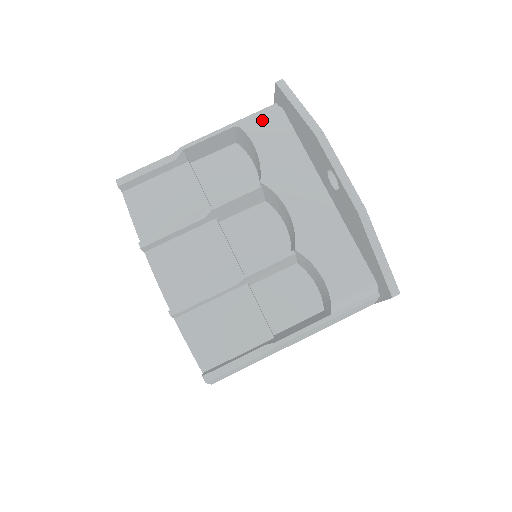
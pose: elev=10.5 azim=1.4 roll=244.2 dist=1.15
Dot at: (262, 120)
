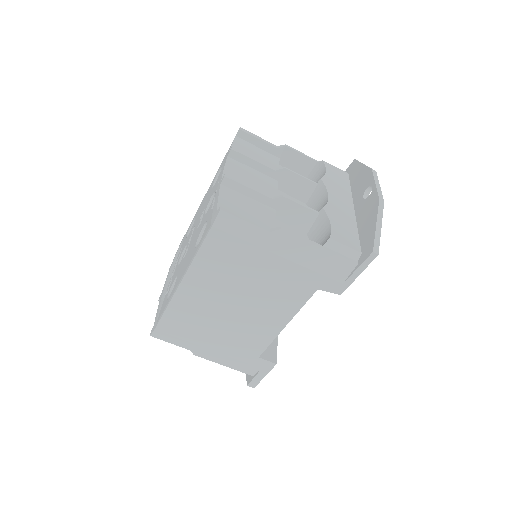
Dot at: (336, 168)
